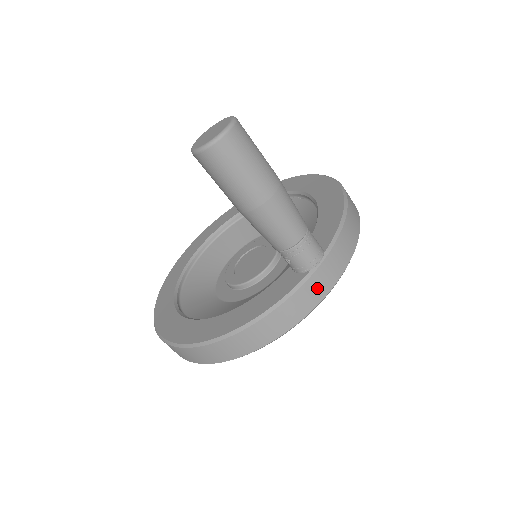
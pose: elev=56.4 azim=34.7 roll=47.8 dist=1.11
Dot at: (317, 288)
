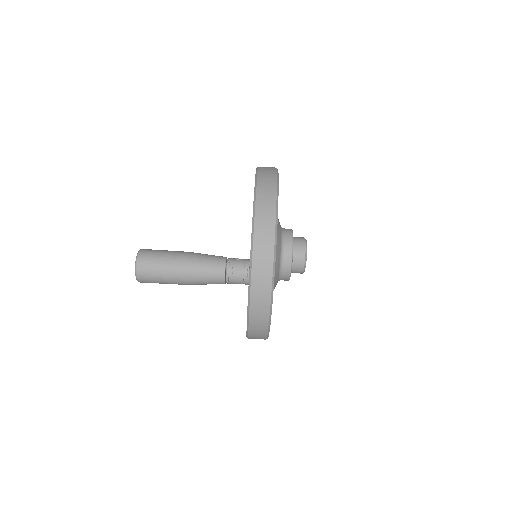
Dot at: (261, 289)
